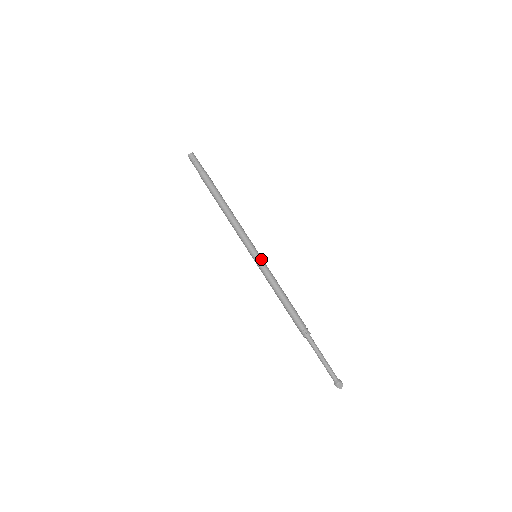
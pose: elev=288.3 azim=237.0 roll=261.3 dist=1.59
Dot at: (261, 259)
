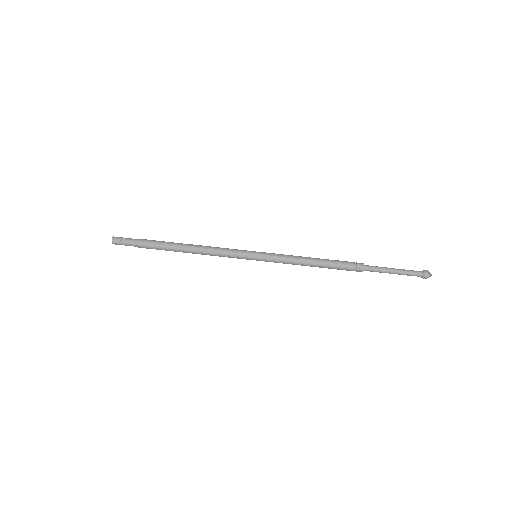
Dot at: (263, 252)
